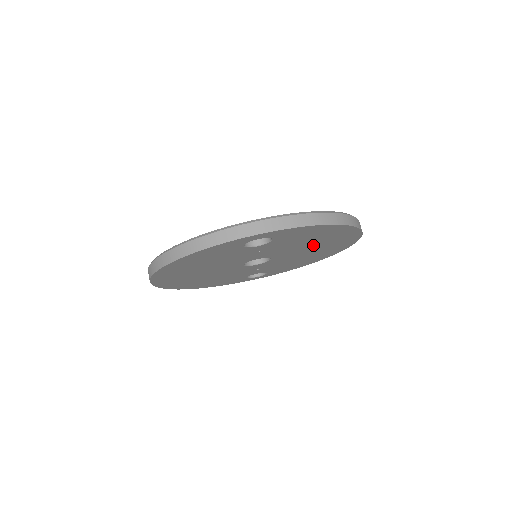
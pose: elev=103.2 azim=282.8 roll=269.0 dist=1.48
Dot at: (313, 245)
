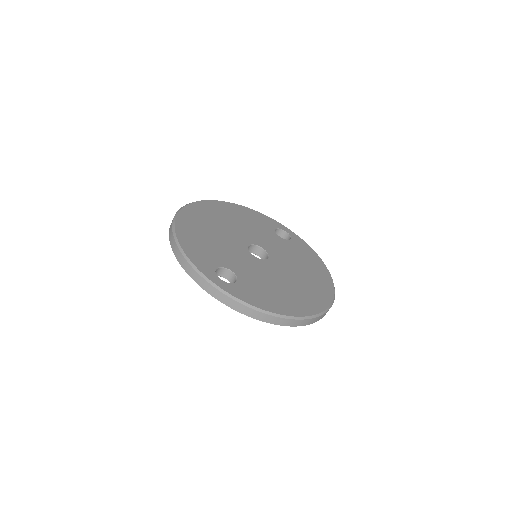
Dot at: occluded
